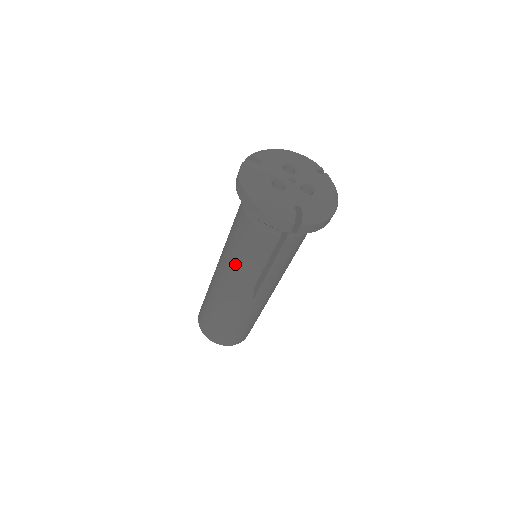
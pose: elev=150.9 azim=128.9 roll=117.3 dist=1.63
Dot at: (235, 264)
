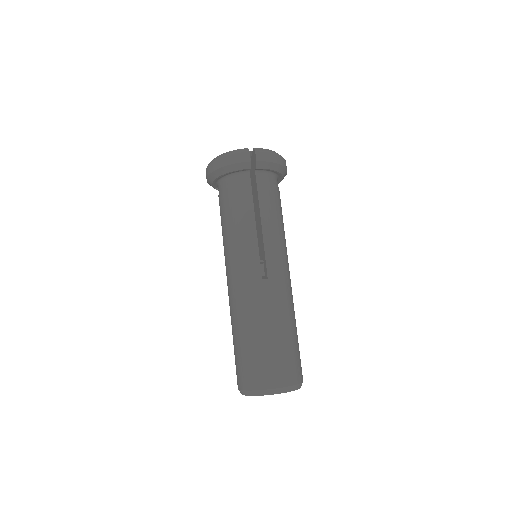
Dot at: (233, 244)
